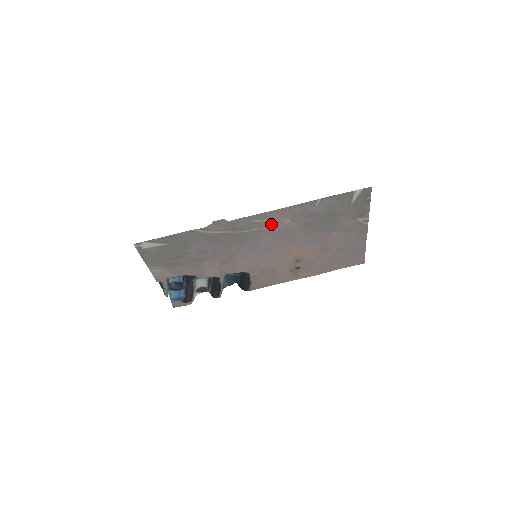
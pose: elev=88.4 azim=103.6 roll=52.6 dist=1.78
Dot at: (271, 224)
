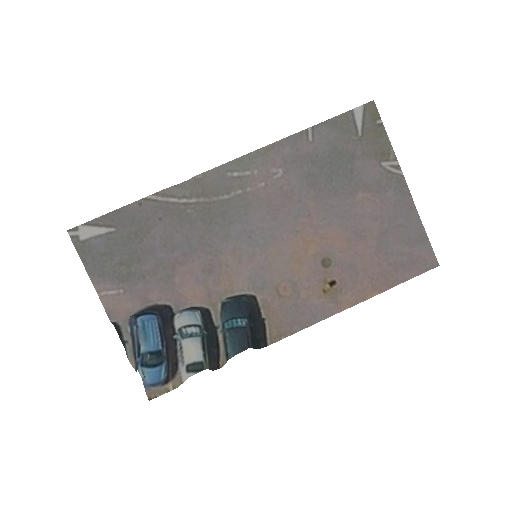
Dot at: (257, 180)
